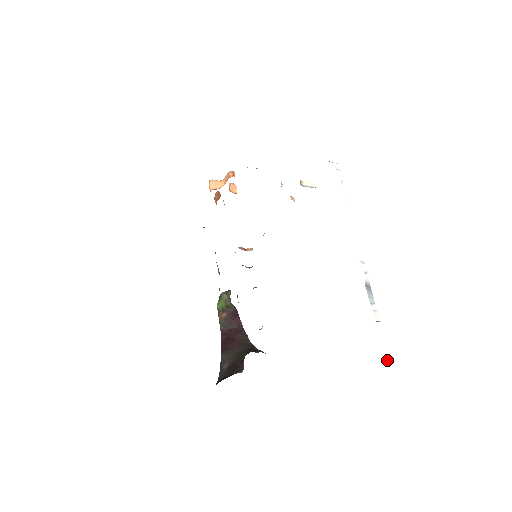
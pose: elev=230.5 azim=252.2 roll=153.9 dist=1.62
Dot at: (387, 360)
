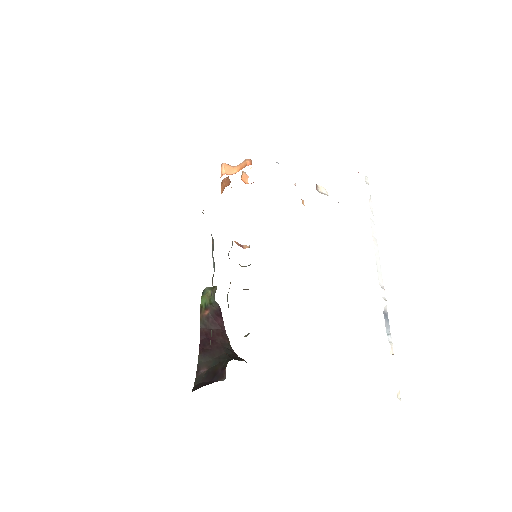
Dot at: (398, 398)
